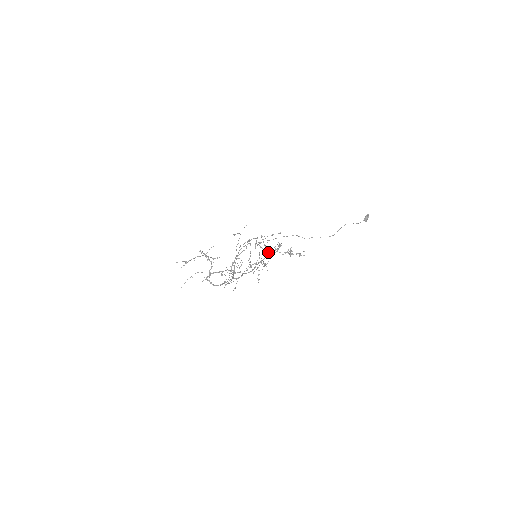
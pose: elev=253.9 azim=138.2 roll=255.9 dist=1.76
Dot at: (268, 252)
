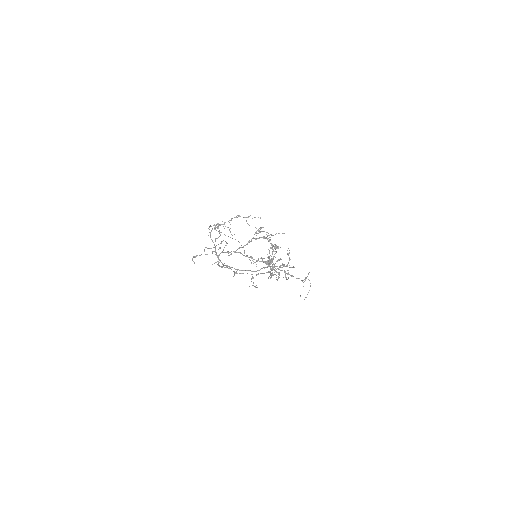
Dot at: occluded
